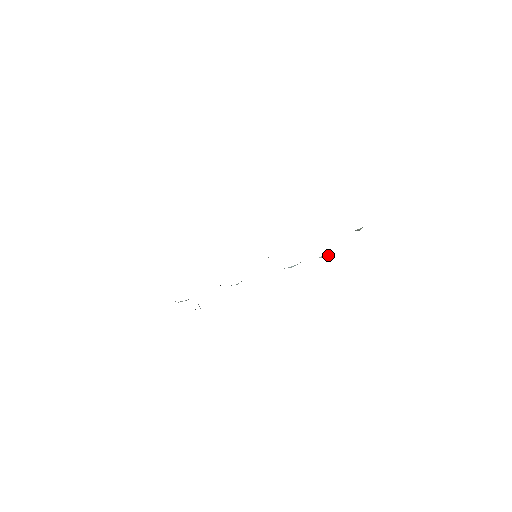
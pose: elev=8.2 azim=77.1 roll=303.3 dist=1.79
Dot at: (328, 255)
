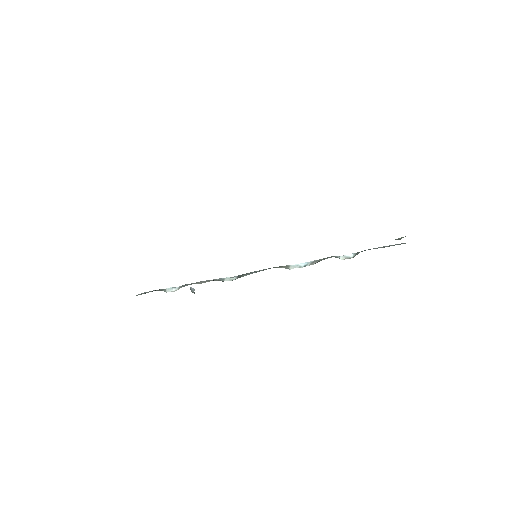
Dot at: (352, 256)
